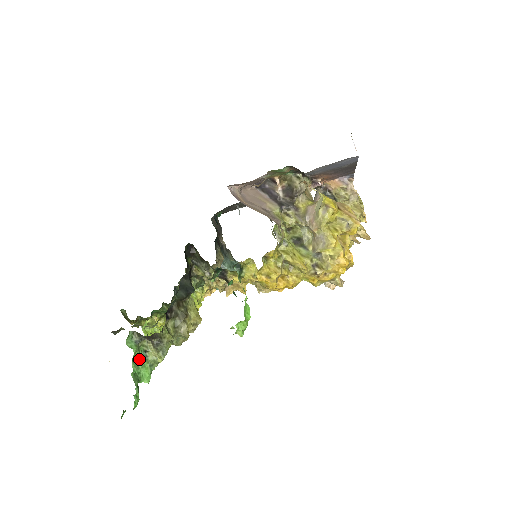
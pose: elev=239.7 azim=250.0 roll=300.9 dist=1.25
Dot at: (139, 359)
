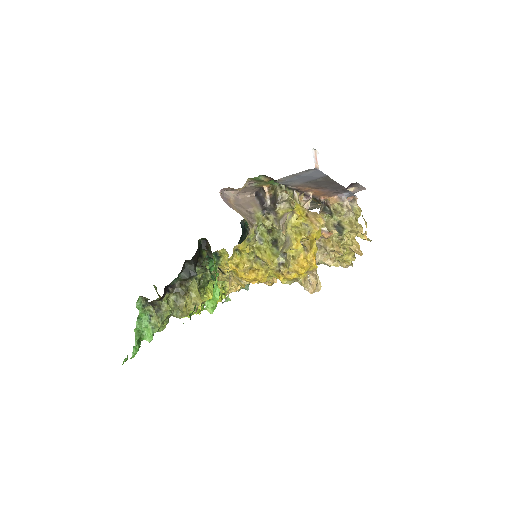
Dot at: (144, 320)
